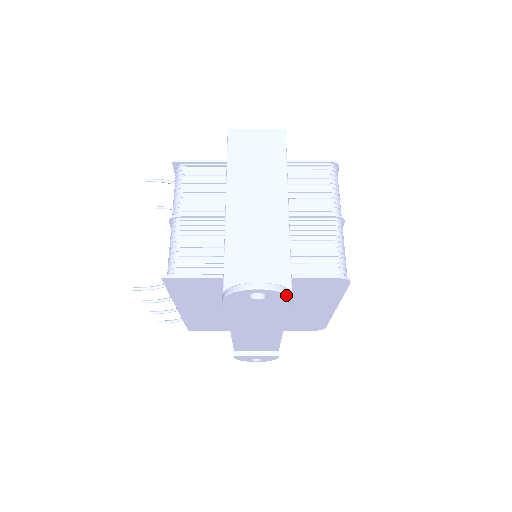
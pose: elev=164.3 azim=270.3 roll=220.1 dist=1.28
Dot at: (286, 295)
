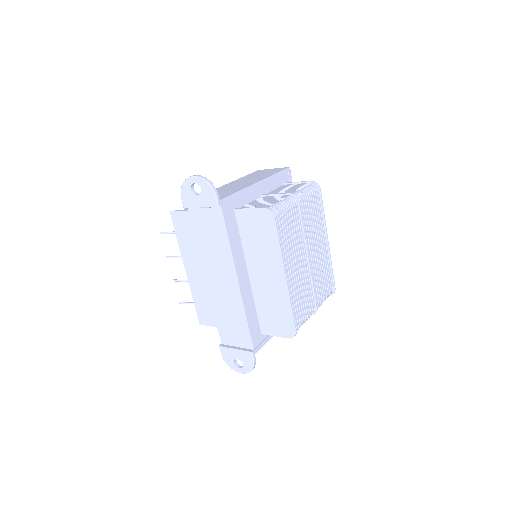
Dot at: (210, 187)
